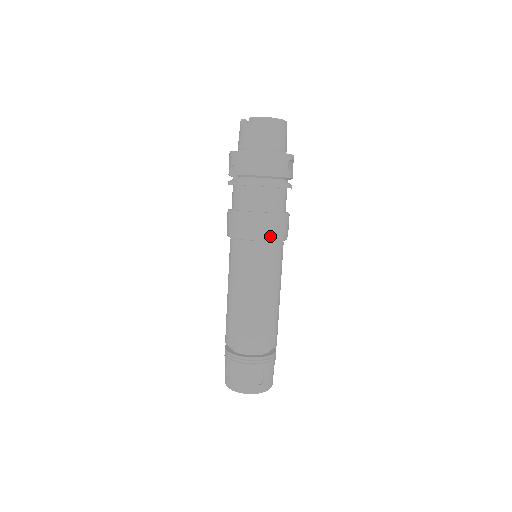
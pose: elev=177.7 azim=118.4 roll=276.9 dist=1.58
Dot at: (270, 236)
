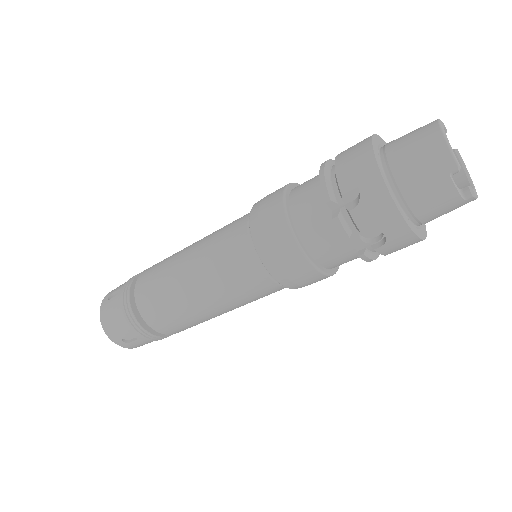
Dot at: occluded
